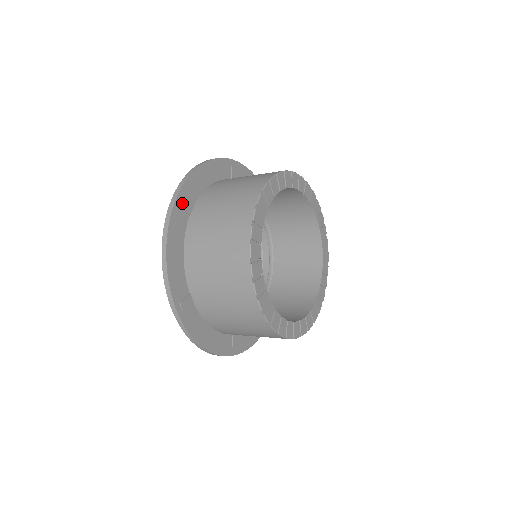
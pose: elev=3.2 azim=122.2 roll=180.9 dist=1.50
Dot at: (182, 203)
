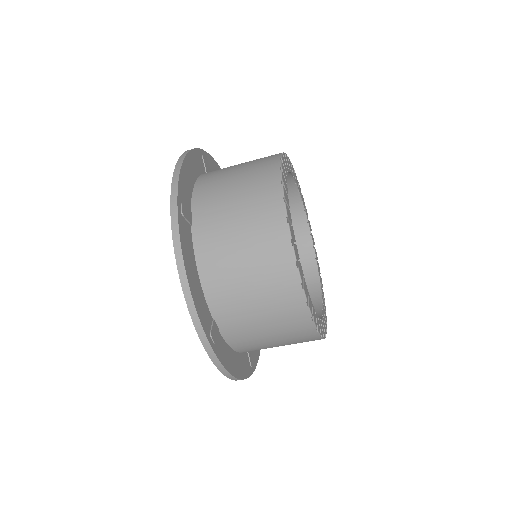
Dot at: (183, 212)
